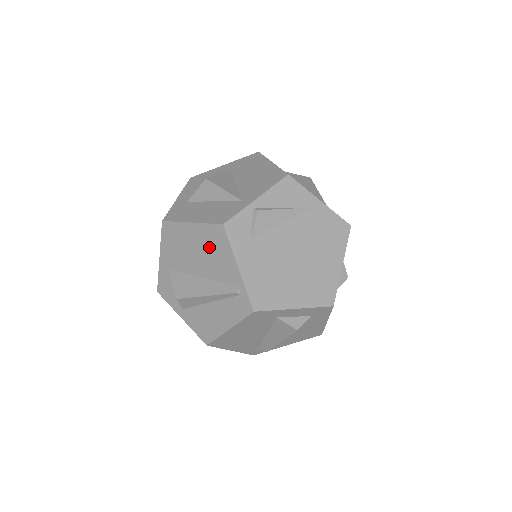
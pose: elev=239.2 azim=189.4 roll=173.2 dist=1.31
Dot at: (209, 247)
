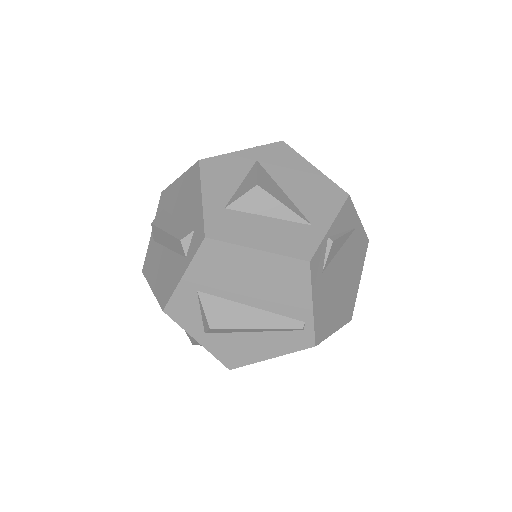
Dot at: (277, 280)
